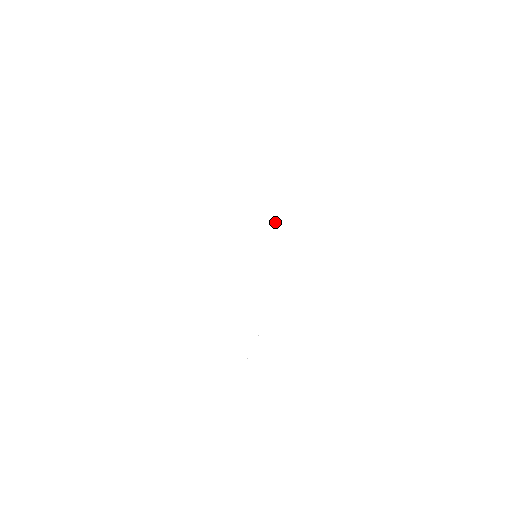
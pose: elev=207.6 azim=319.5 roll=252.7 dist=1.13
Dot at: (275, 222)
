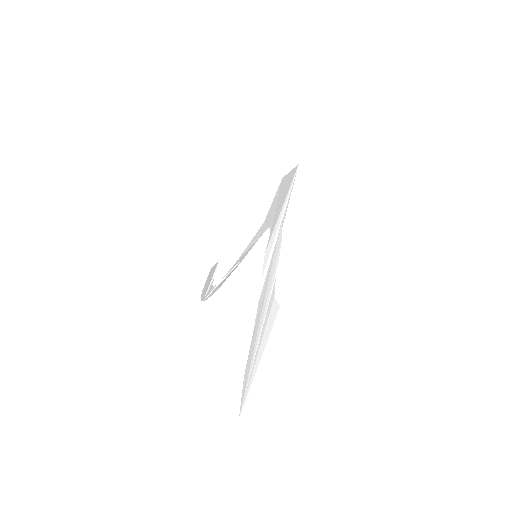
Dot at: (265, 230)
